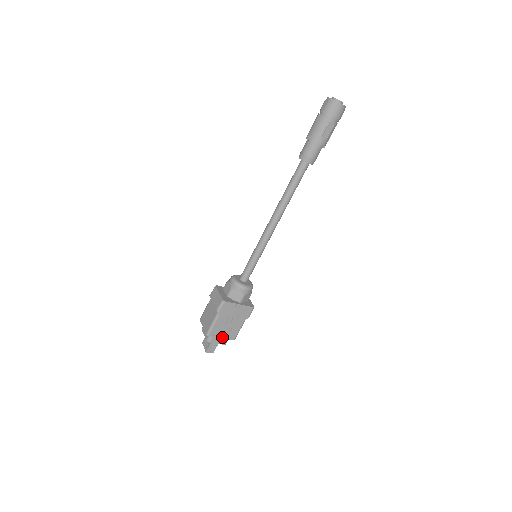
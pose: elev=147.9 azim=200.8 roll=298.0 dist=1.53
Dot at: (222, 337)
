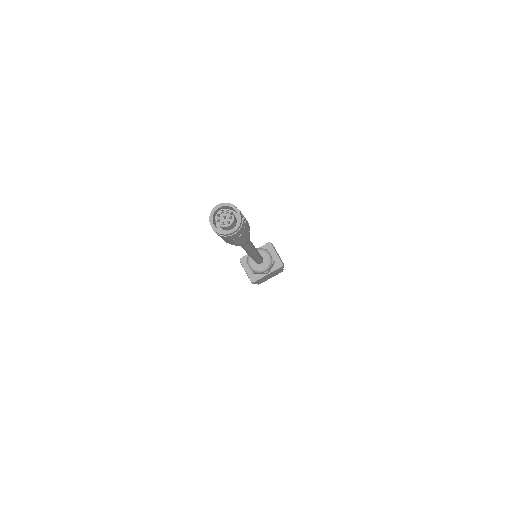
Dot at: (271, 277)
